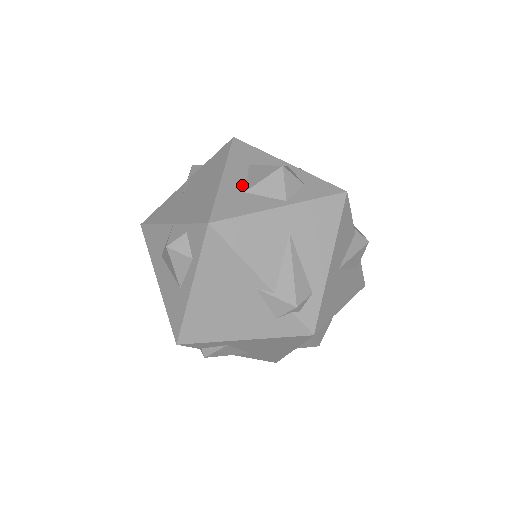
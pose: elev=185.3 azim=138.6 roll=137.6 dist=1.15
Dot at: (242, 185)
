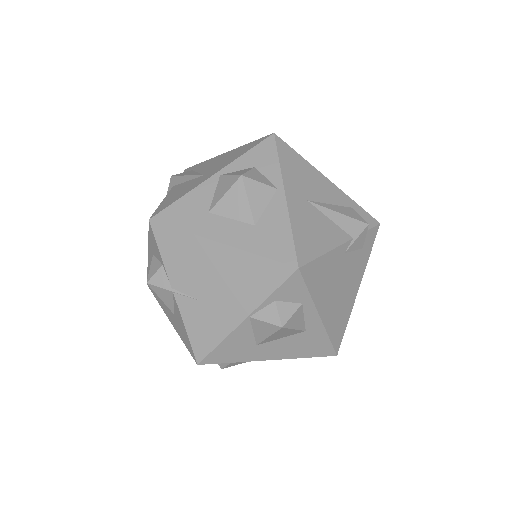
Dot at: (242, 226)
